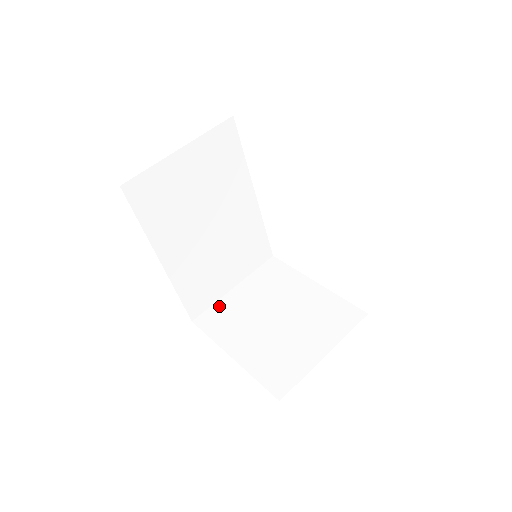
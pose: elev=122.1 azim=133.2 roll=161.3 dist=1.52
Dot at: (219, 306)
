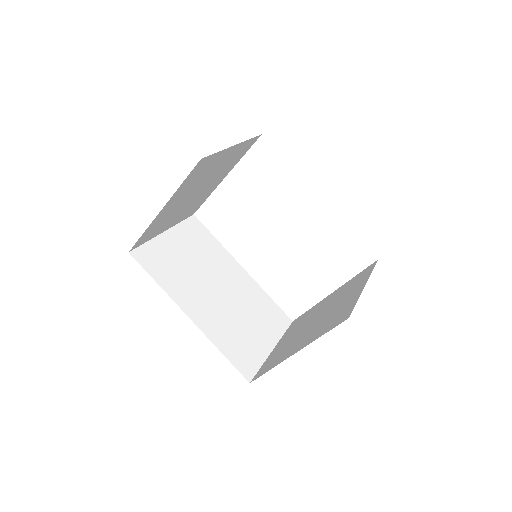
Dot at: (267, 361)
